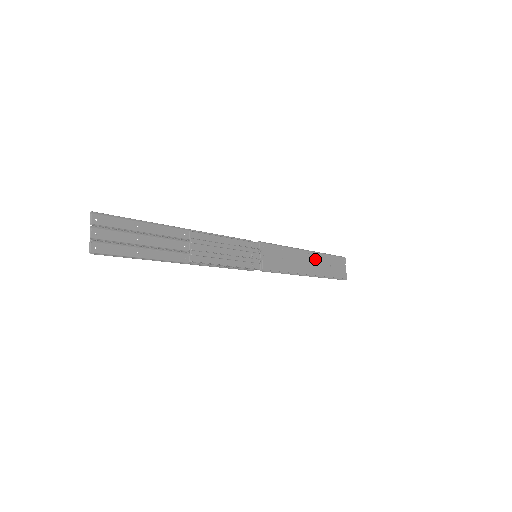
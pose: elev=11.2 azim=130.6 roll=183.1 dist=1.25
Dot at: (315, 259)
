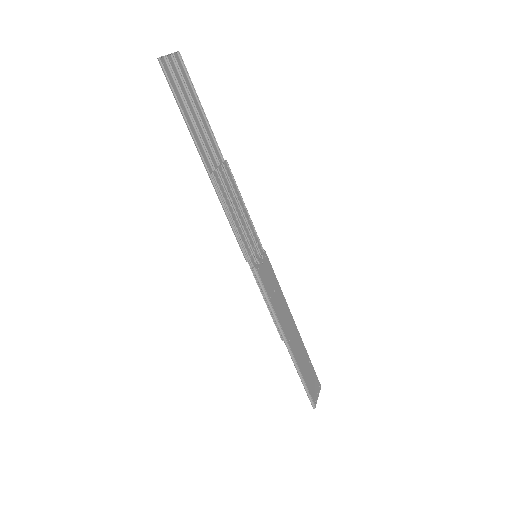
Dot at: (298, 340)
